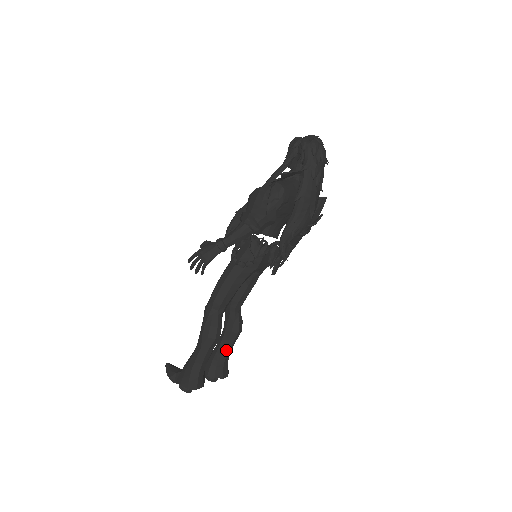
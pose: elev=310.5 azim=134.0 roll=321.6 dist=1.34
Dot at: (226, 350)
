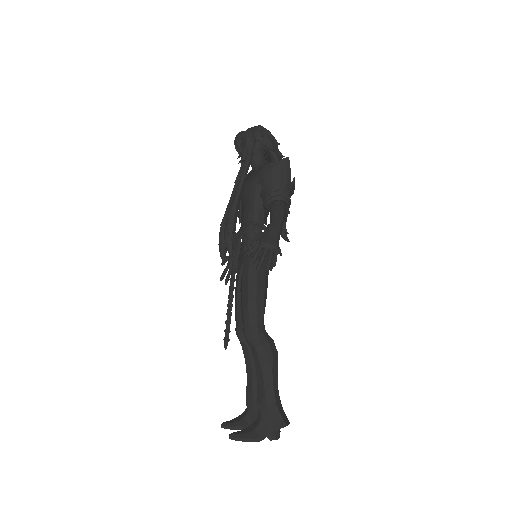
Dot at: occluded
